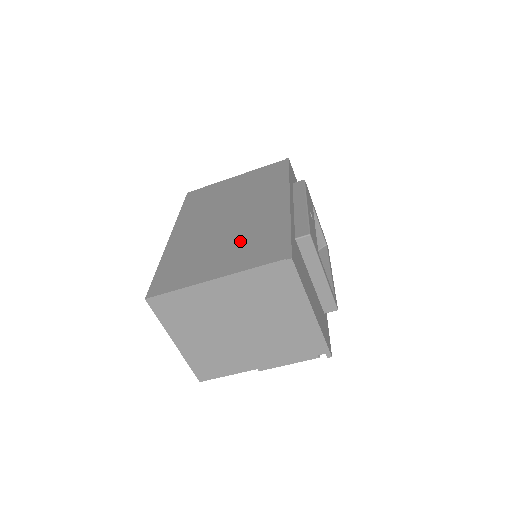
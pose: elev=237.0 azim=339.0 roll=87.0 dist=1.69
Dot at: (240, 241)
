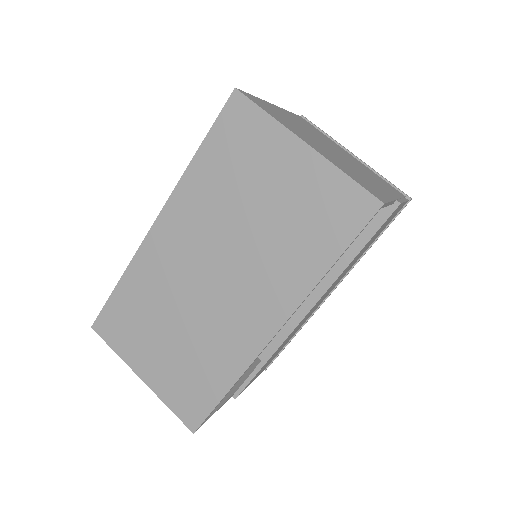
Dot at: occluded
